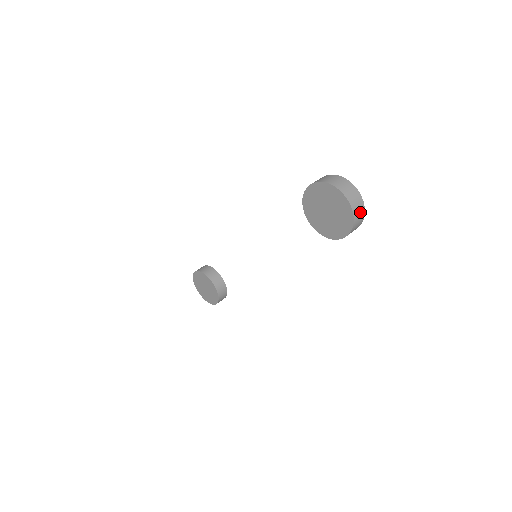
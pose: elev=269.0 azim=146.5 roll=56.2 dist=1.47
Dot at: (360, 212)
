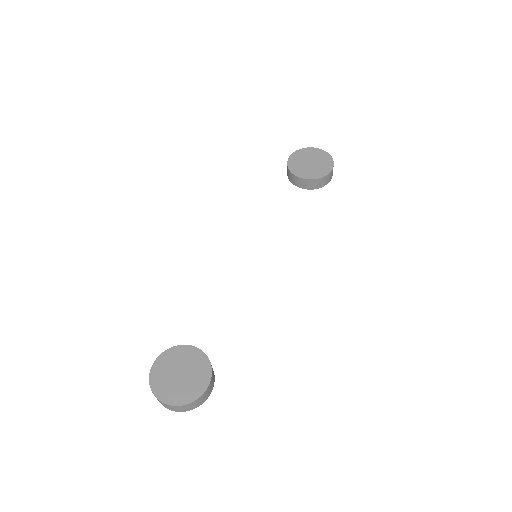
Dot at: occluded
